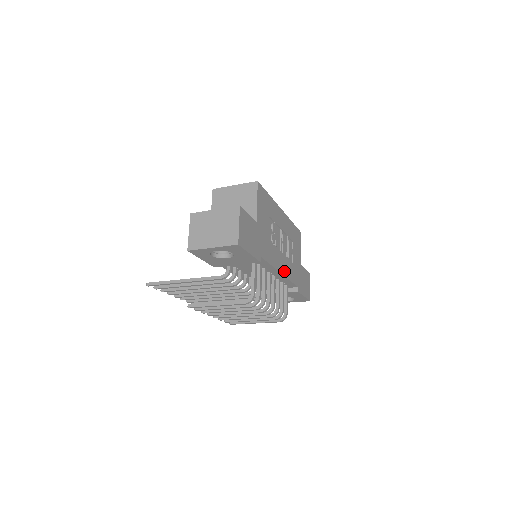
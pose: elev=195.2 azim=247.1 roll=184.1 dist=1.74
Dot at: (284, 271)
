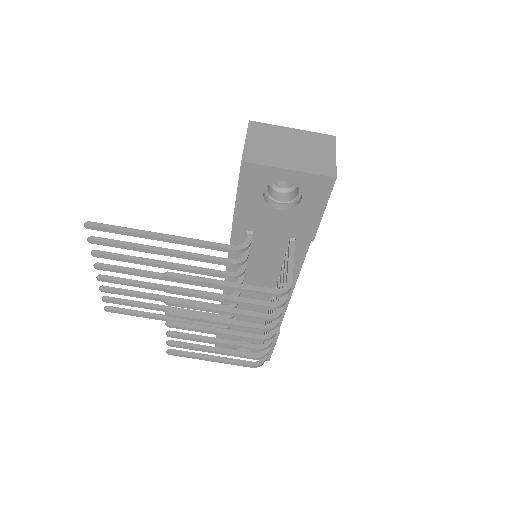
Dot at: occluded
